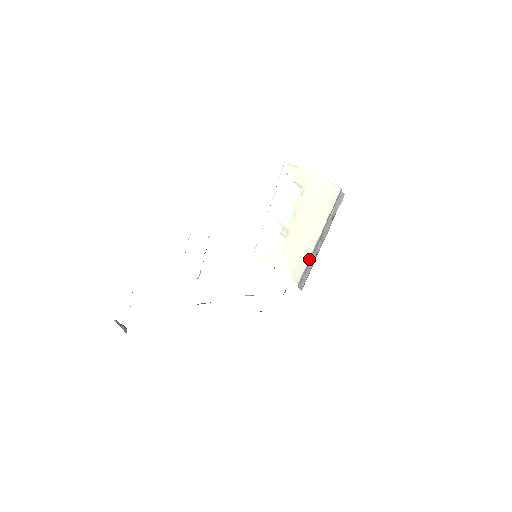
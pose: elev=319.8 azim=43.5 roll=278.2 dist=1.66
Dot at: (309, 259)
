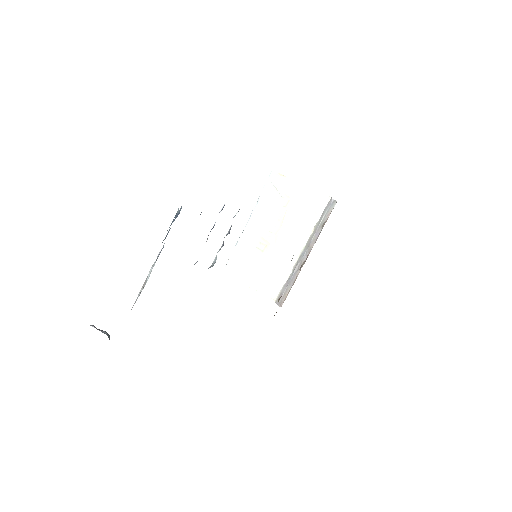
Dot at: (290, 272)
